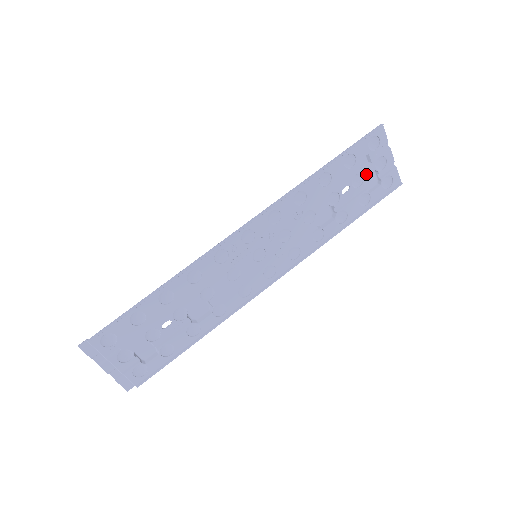
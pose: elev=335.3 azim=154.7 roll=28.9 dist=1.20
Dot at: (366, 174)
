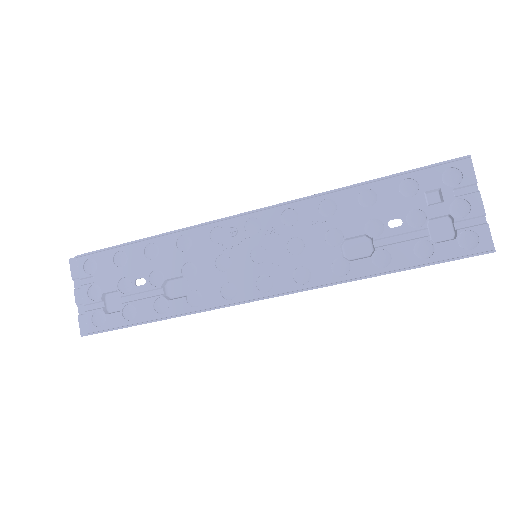
Dot at: (432, 214)
